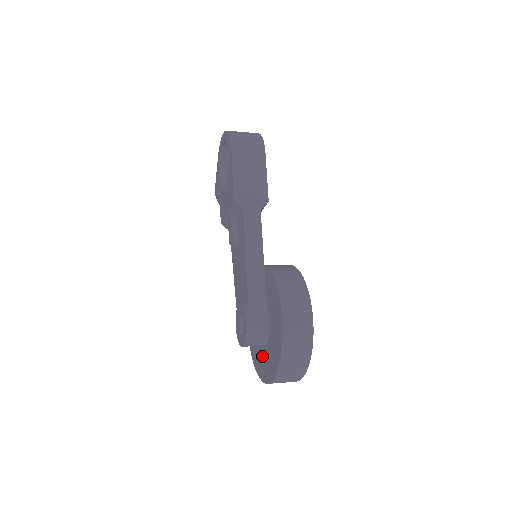
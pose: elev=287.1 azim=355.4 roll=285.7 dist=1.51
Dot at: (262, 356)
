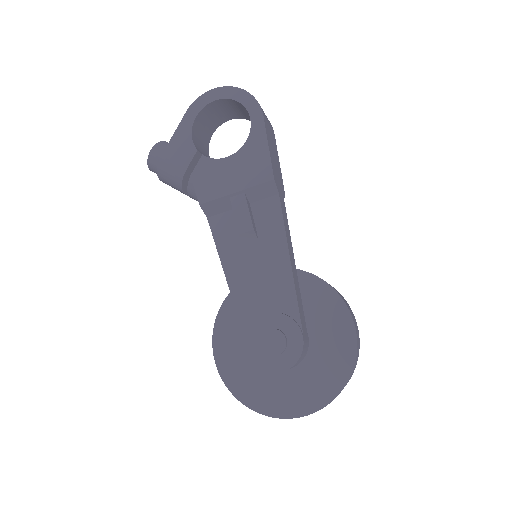
Dot at: (278, 384)
